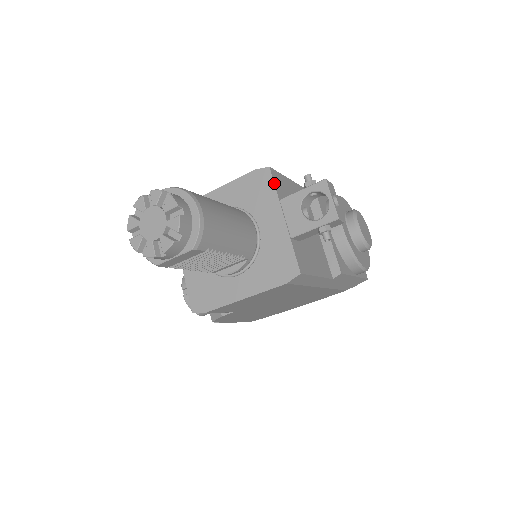
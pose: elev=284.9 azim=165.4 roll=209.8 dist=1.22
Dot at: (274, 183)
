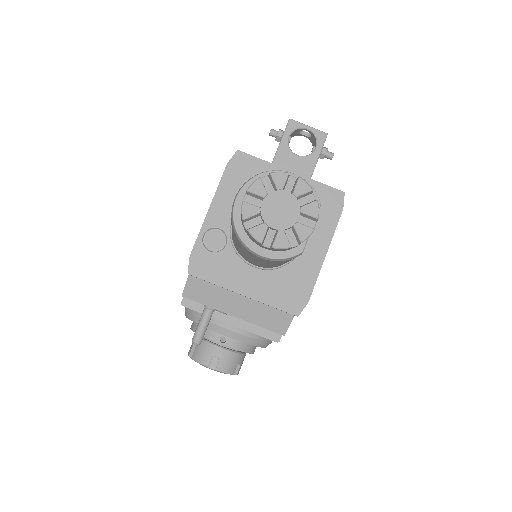
Dot at: (255, 157)
